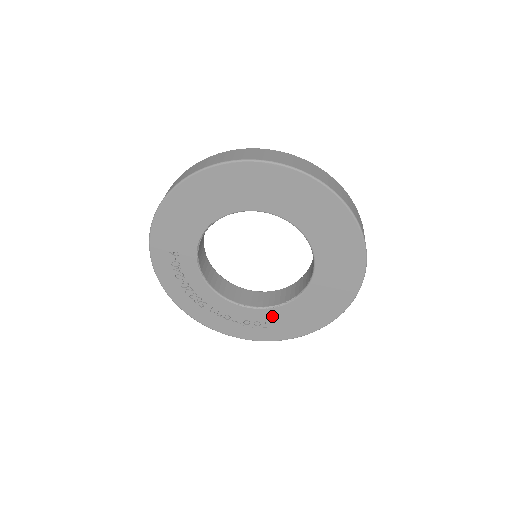
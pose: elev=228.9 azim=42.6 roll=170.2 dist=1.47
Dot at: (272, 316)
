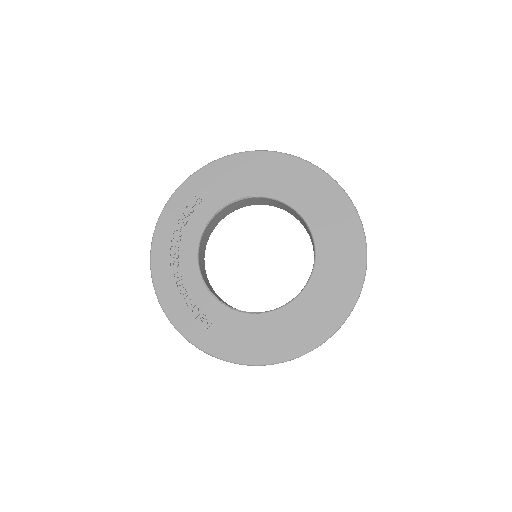
Dot at: (225, 318)
